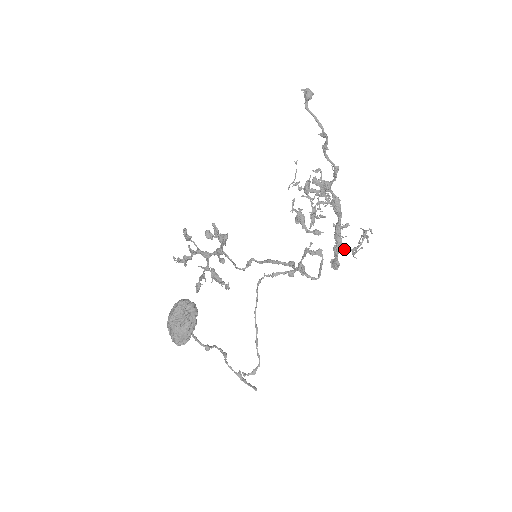
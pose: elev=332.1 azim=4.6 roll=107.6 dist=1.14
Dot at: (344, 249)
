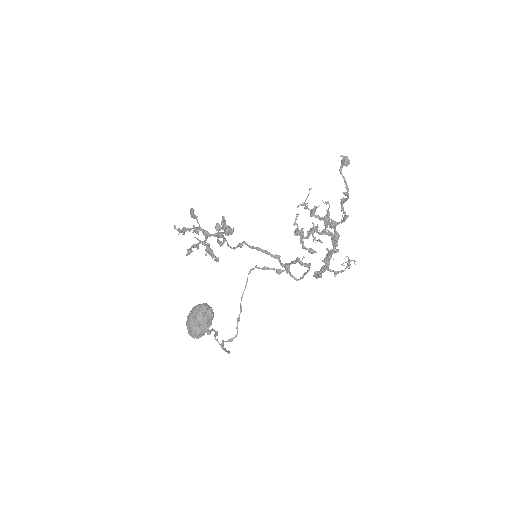
Dot at: (330, 270)
